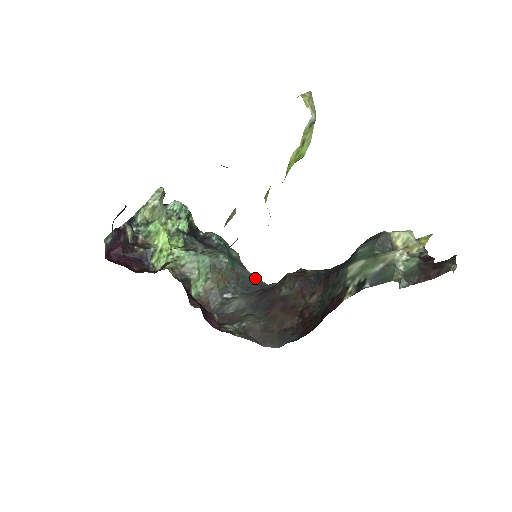
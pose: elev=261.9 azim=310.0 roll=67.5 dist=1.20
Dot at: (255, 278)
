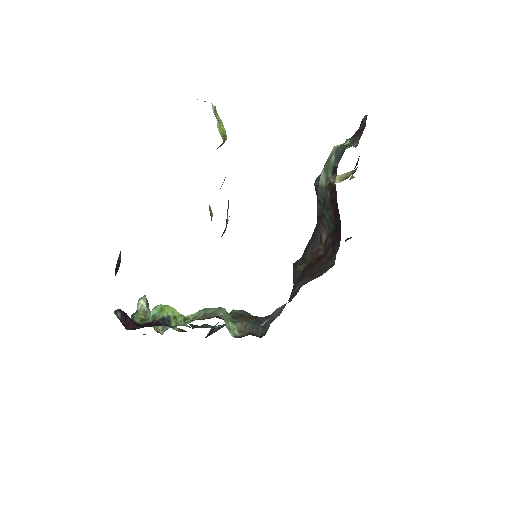
Dot at: occluded
